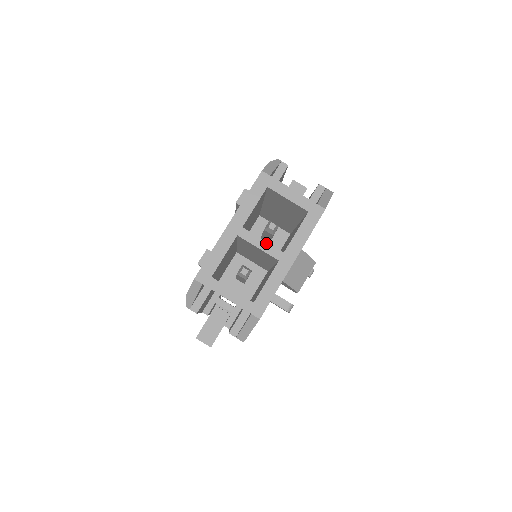
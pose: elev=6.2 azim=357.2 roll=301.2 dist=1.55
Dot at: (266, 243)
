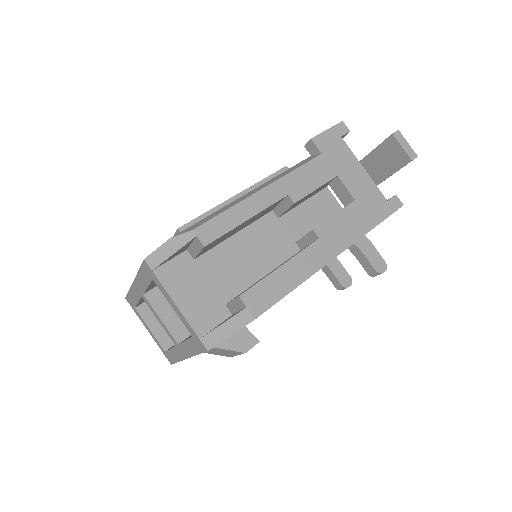
Dot at: (163, 324)
